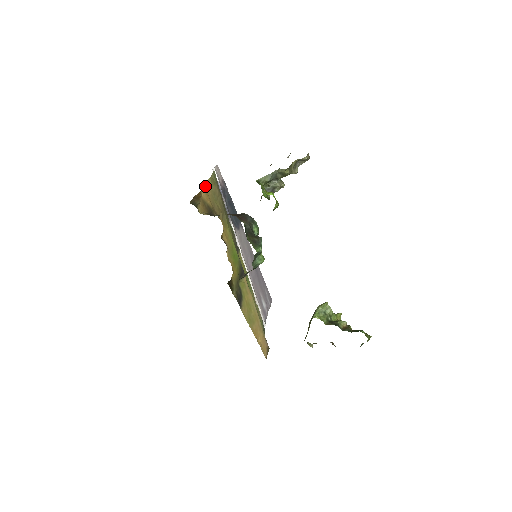
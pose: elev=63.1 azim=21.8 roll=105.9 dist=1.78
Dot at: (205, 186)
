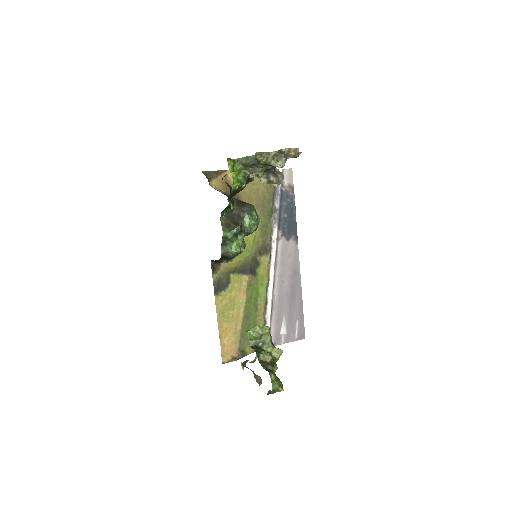
Dot at: occluded
